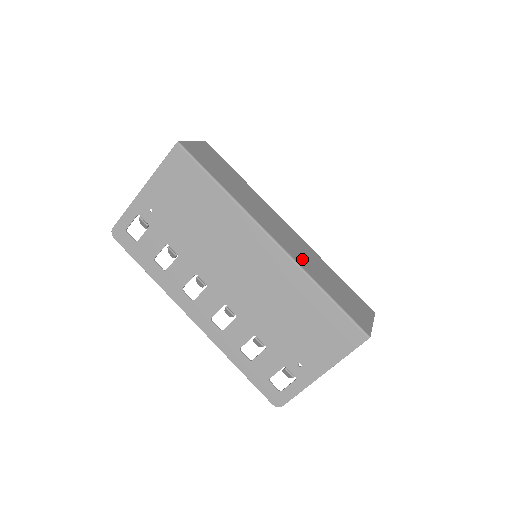
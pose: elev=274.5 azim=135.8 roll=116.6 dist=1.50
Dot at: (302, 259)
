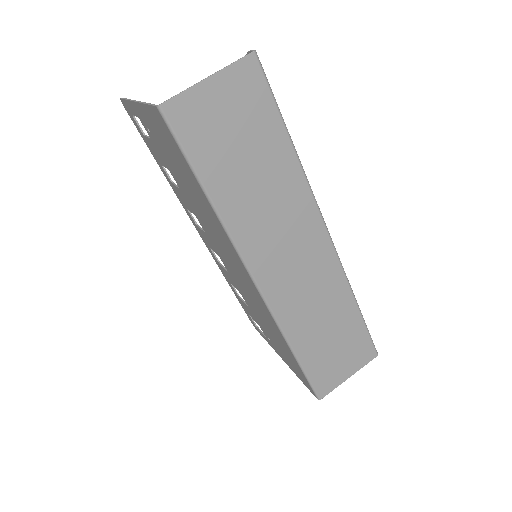
Dot at: (295, 307)
